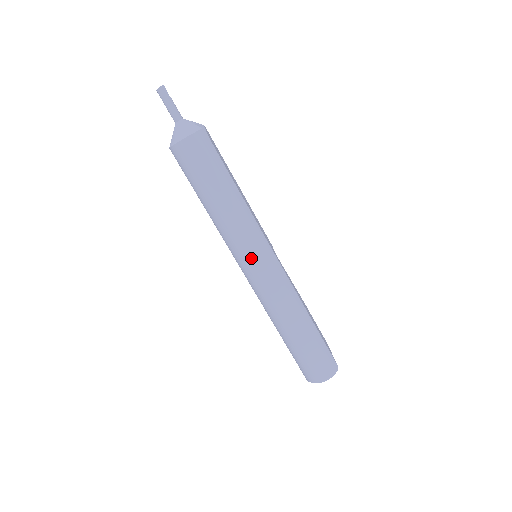
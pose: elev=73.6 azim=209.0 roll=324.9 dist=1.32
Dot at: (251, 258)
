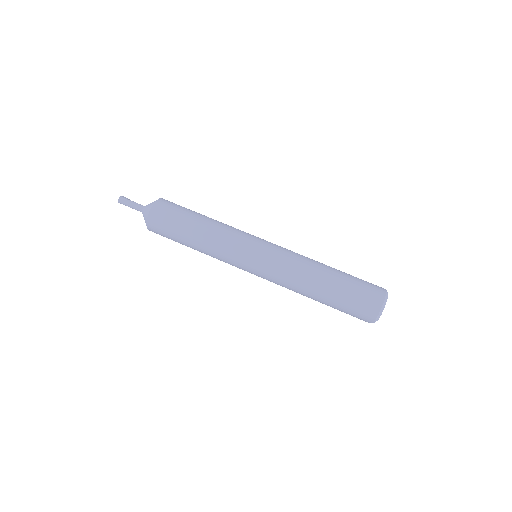
Dot at: (255, 241)
